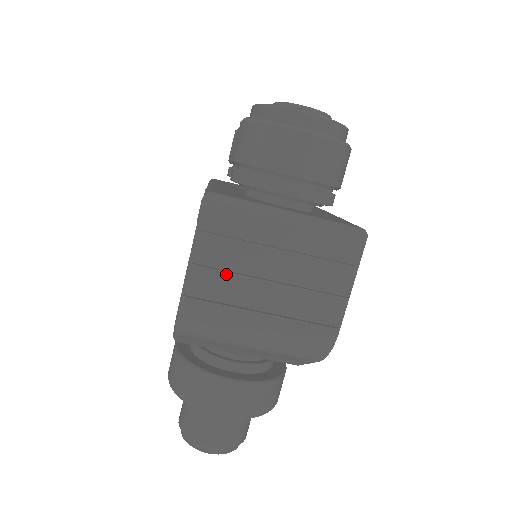
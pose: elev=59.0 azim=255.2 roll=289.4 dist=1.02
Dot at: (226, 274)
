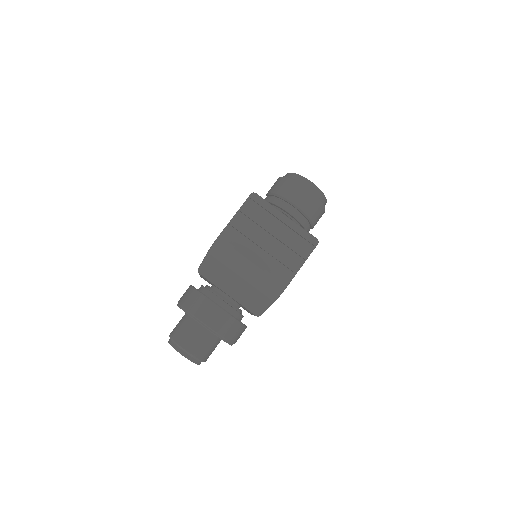
Dot at: (247, 231)
